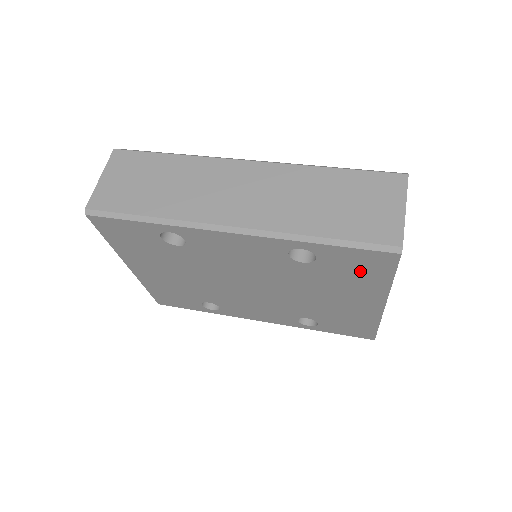
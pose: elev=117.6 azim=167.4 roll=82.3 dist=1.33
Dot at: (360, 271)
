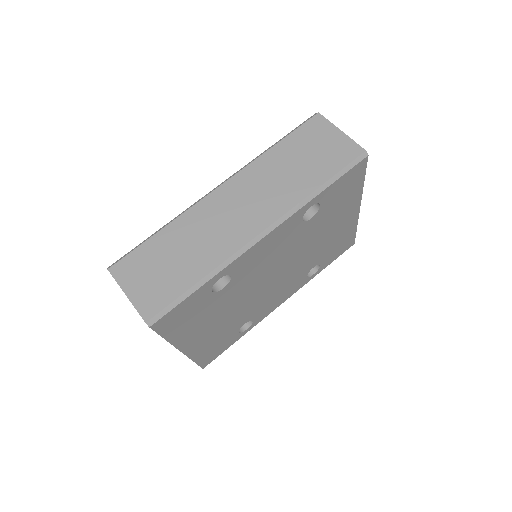
Dot at: (346, 192)
